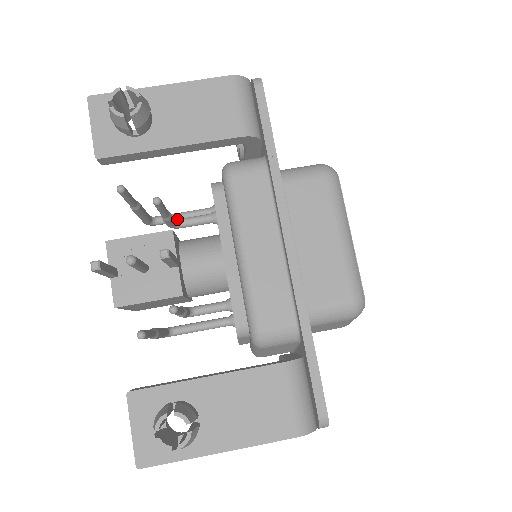
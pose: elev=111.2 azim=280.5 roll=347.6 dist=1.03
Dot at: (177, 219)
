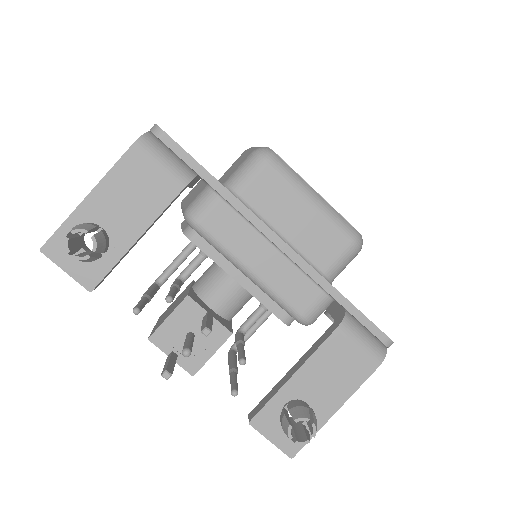
Dot at: (179, 276)
